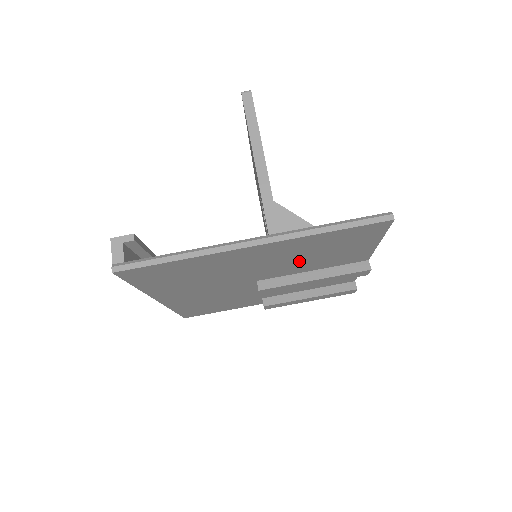
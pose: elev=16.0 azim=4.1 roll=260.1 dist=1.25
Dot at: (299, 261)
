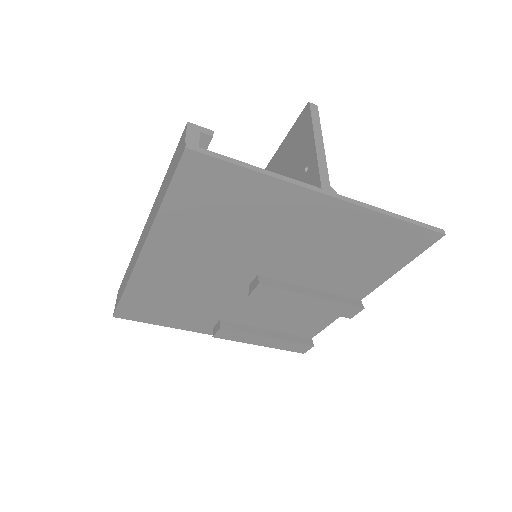
Dot at: (324, 259)
